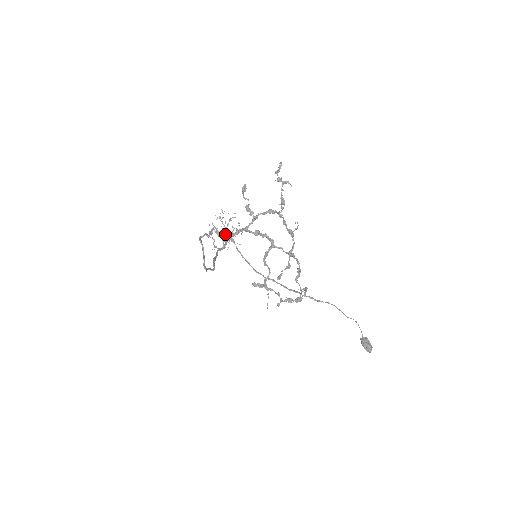
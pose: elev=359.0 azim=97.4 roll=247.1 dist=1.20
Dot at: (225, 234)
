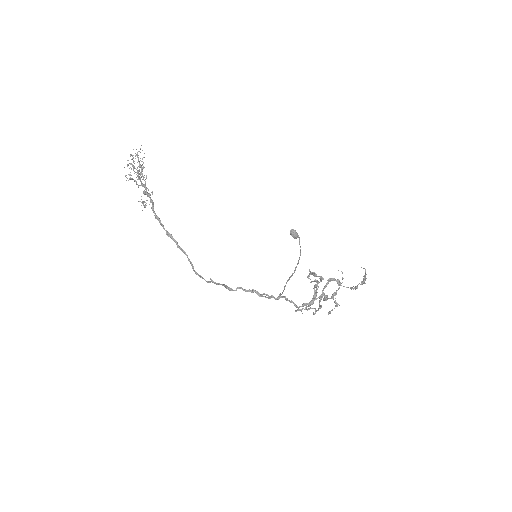
Dot at: (140, 178)
